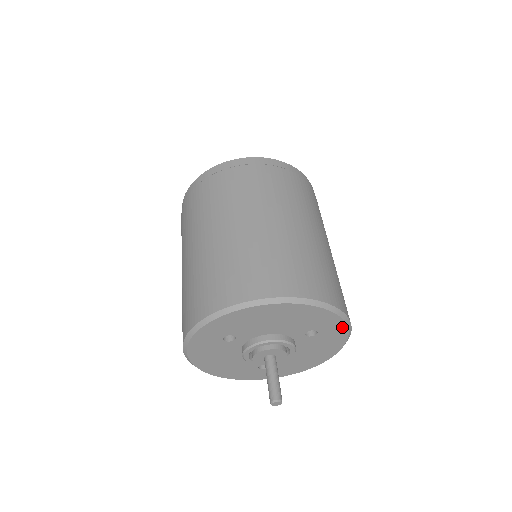
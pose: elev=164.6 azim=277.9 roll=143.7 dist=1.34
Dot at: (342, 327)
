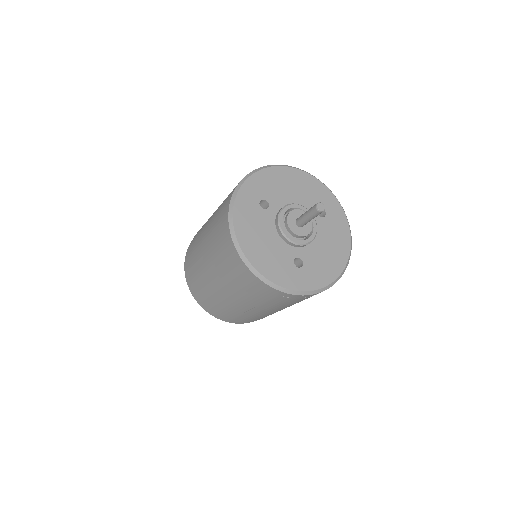
Dot at: (340, 210)
